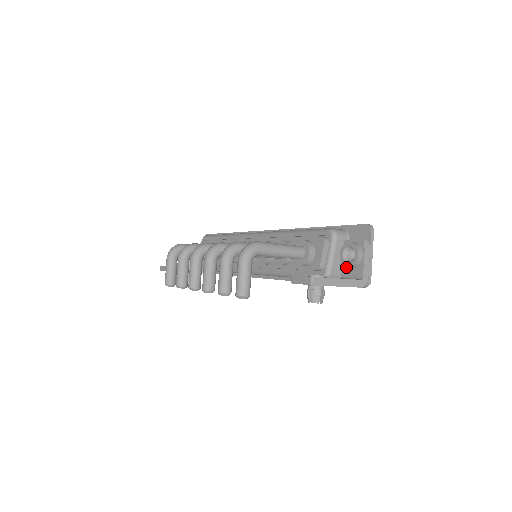
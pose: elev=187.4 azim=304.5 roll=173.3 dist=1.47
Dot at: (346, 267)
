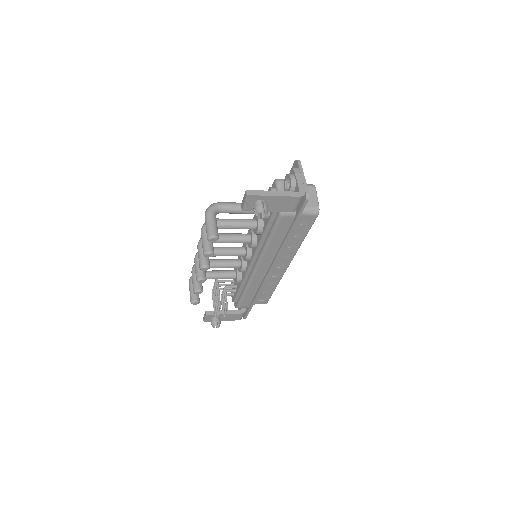
Dot at: occluded
